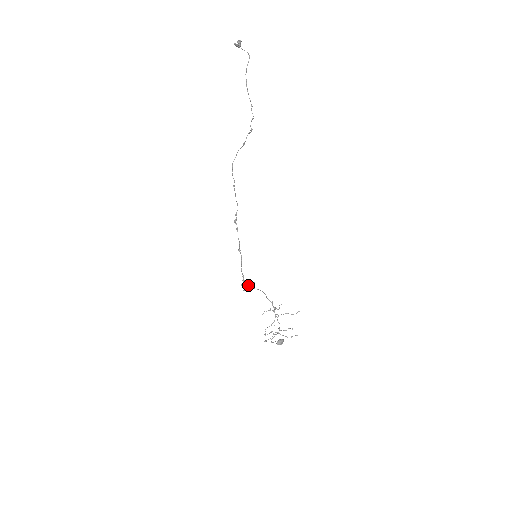
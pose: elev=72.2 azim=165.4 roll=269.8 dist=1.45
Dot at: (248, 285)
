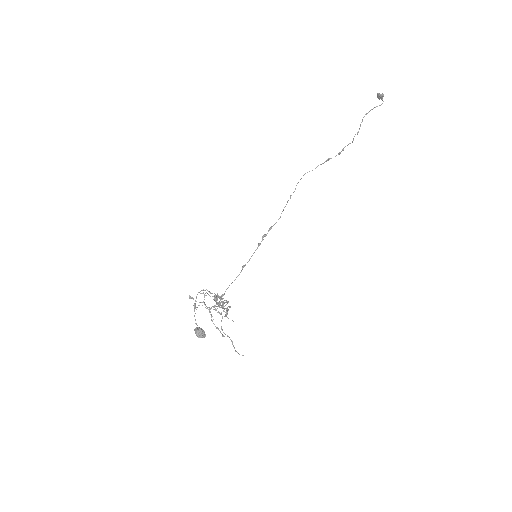
Dot at: occluded
